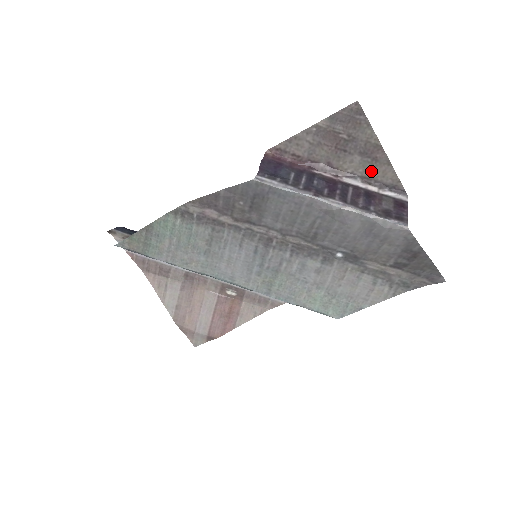
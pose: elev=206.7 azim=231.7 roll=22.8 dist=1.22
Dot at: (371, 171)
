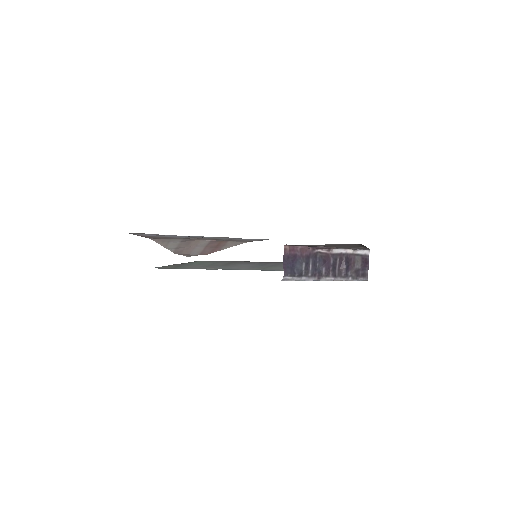
Dot at: (352, 247)
